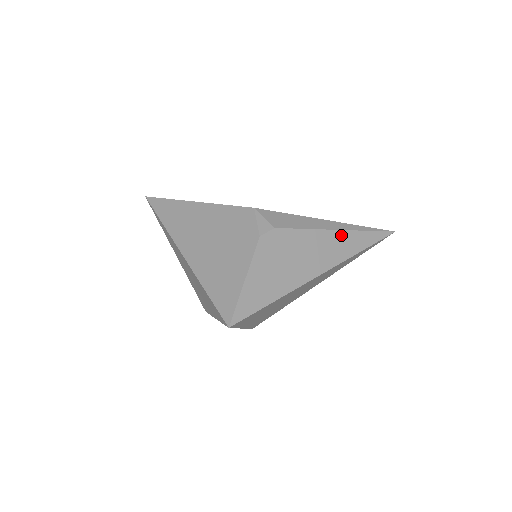
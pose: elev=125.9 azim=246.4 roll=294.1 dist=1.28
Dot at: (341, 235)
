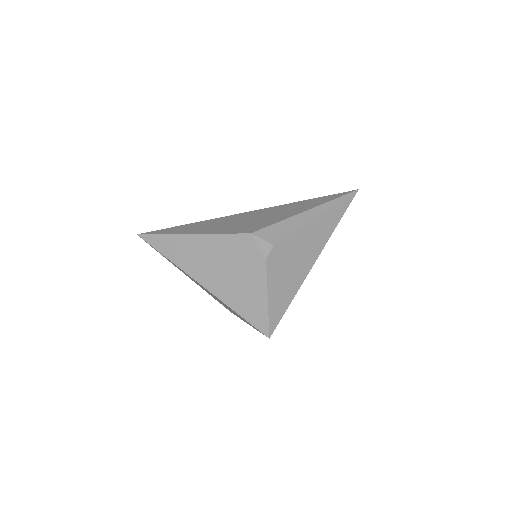
Dot at: (321, 219)
